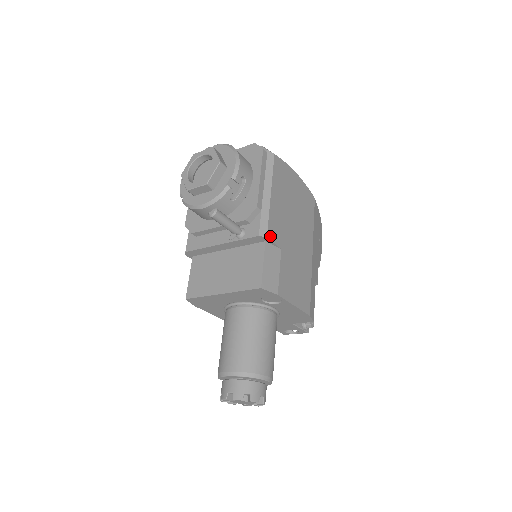
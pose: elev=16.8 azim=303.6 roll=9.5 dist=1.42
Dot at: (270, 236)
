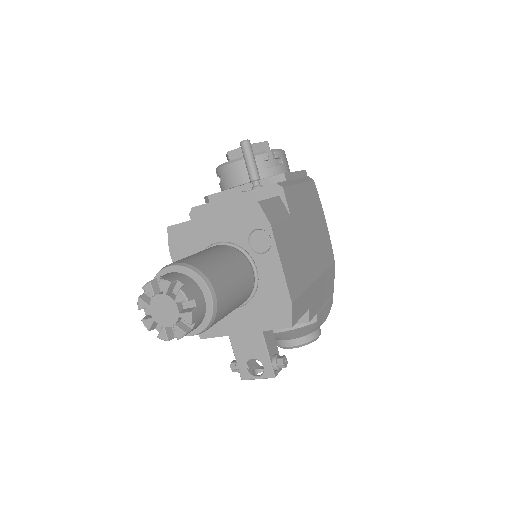
Dot at: (286, 193)
